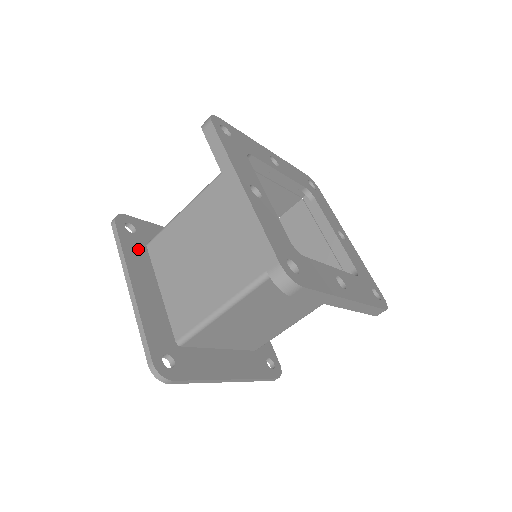
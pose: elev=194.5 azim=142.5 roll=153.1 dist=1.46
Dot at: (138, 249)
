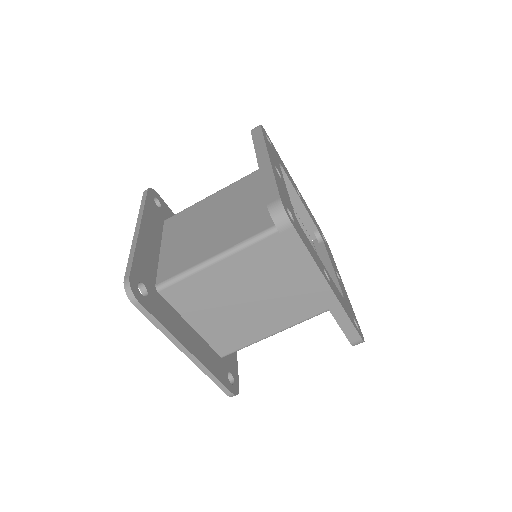
Dot at: (157, 216)
